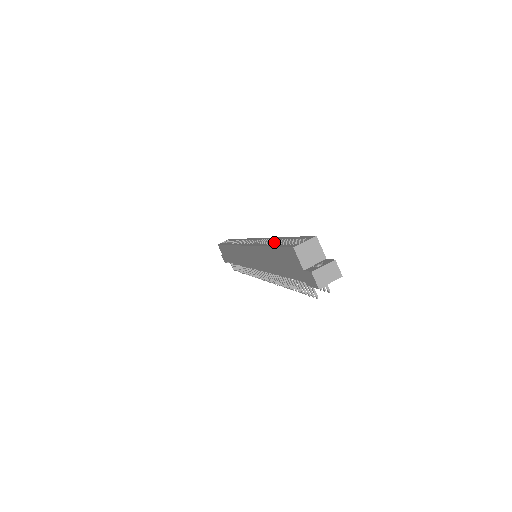
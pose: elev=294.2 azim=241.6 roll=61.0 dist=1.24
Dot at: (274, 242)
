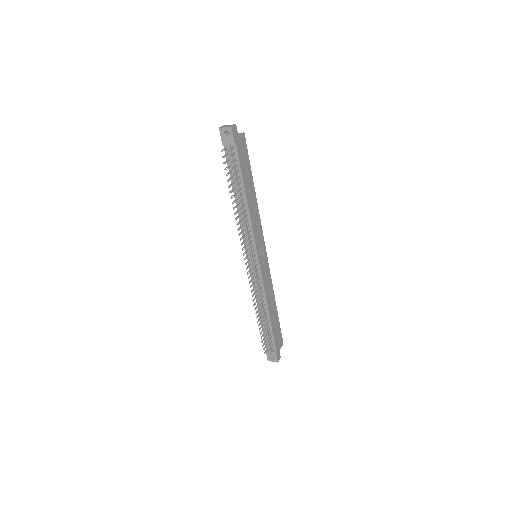
Dot at: occluded
